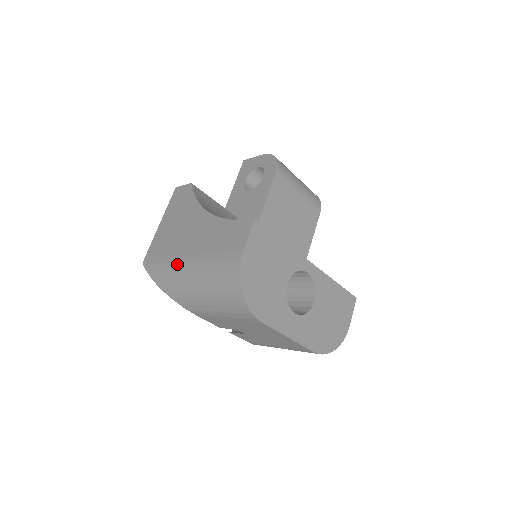
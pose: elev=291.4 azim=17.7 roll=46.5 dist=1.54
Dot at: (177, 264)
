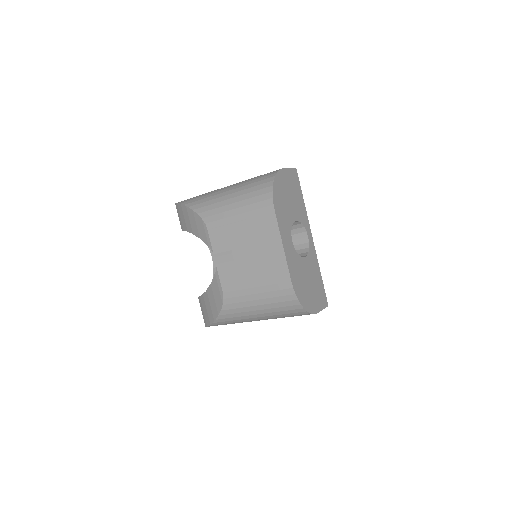
Dot at: (215, 190)
